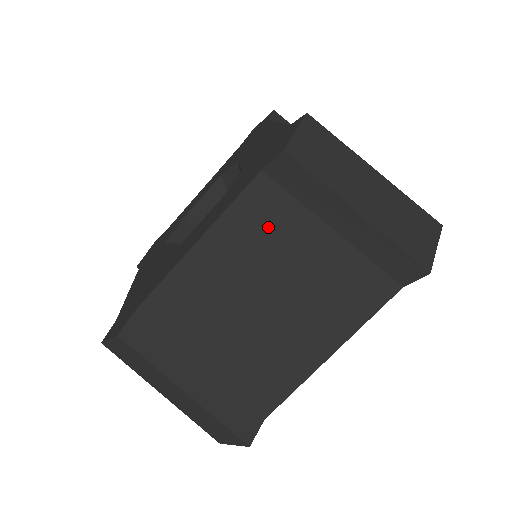
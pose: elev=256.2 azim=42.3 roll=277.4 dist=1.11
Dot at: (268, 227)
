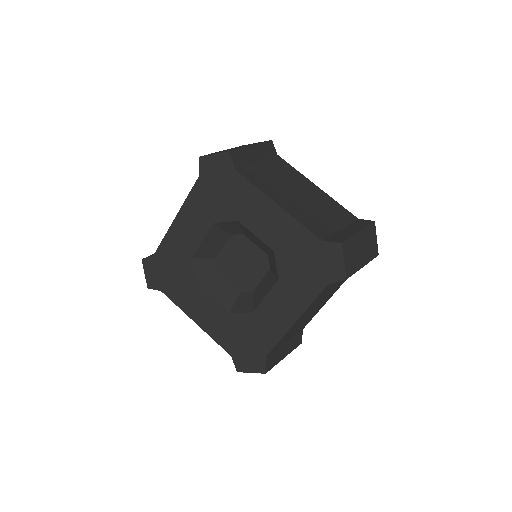
Dot at: occluded
